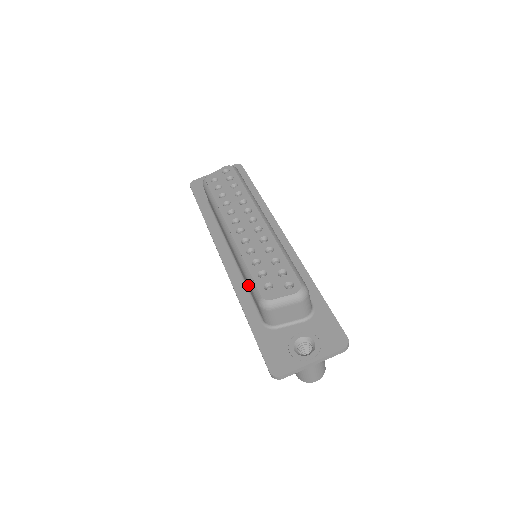
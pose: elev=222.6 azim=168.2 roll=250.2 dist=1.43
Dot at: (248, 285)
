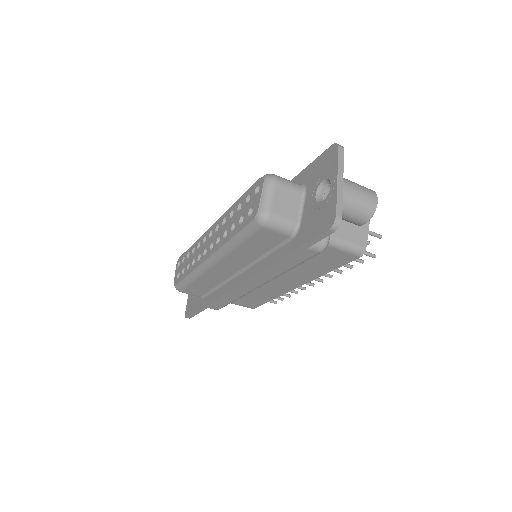
Dot at: (252, 245)
